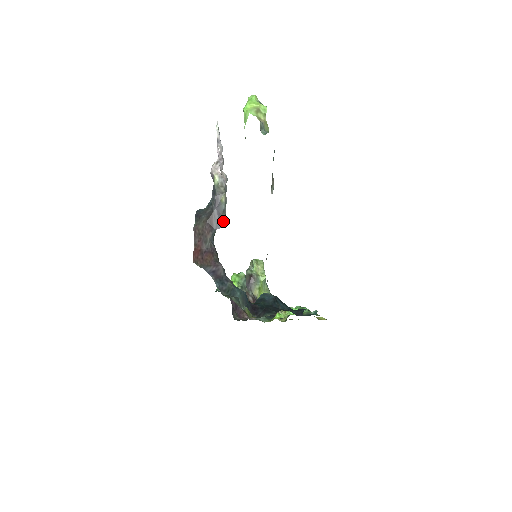
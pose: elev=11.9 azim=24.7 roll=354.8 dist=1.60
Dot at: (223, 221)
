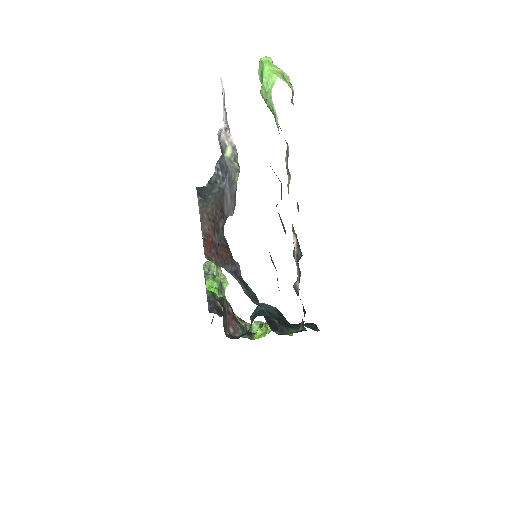
Dot at: (234, 206)
